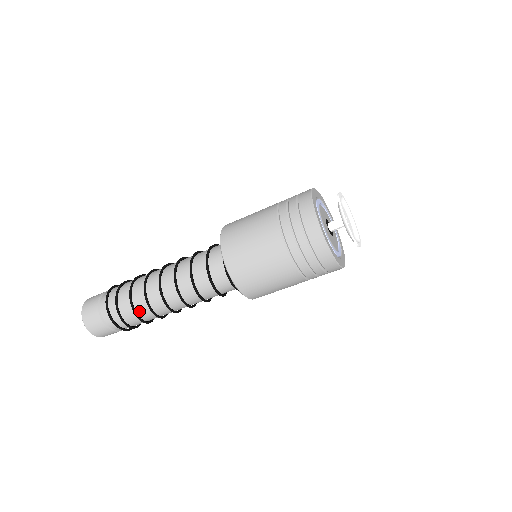
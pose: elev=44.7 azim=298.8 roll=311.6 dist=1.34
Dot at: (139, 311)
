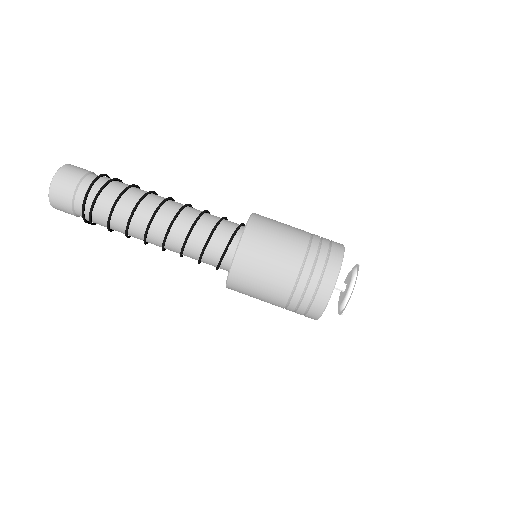
Dot at: (129, 193)
